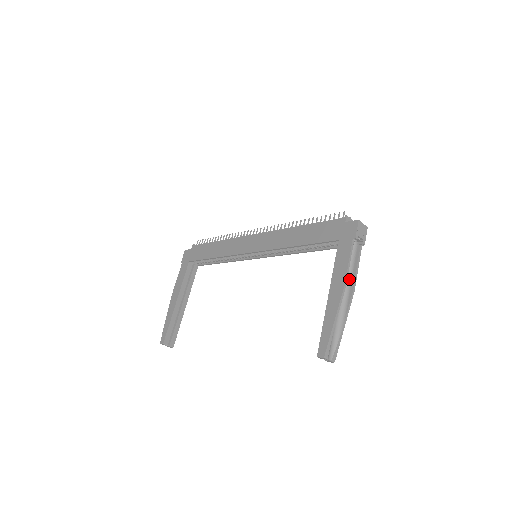
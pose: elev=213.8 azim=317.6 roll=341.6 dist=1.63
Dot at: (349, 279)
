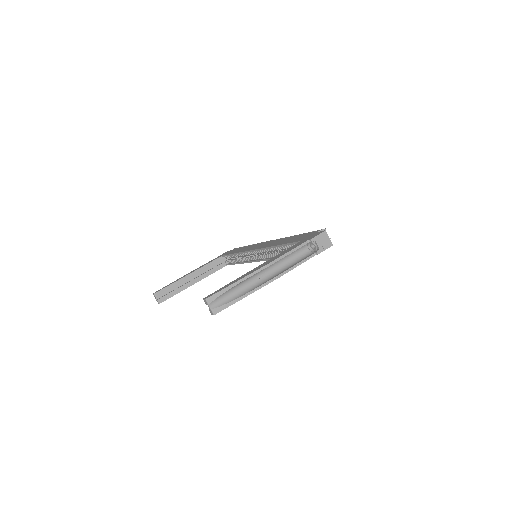
Dot at: (283, 269)
